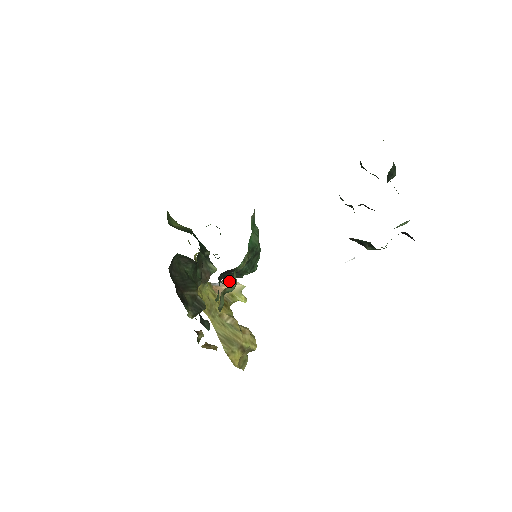
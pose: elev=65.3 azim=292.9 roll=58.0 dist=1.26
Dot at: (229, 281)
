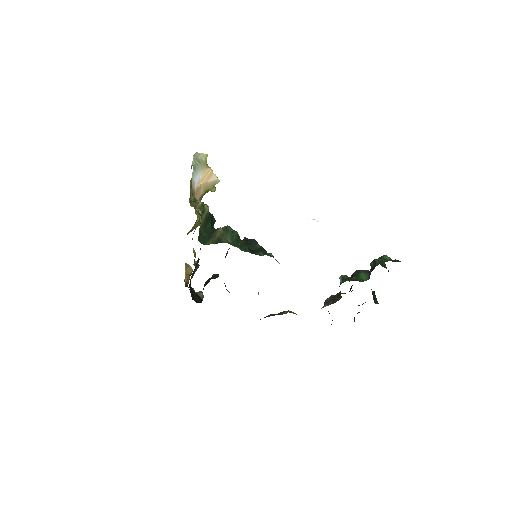
Dot at: (207, 172)
